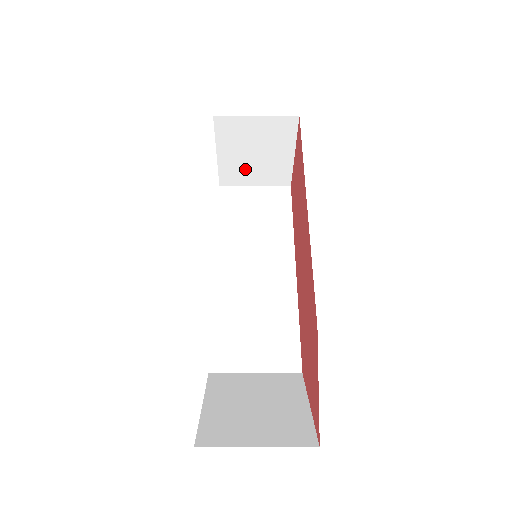
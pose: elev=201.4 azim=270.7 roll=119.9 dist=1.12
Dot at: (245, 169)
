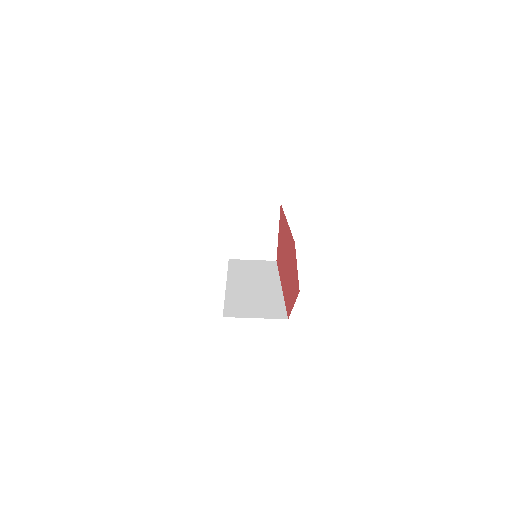
Dot at: (247, 244)
